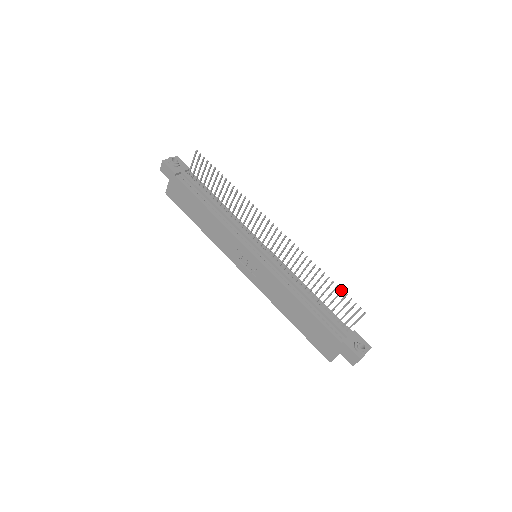
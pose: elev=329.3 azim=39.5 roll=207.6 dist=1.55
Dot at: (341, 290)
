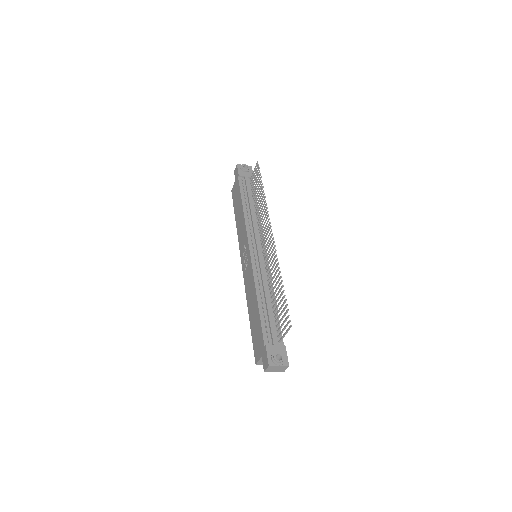
Dot at: (285, 299)
